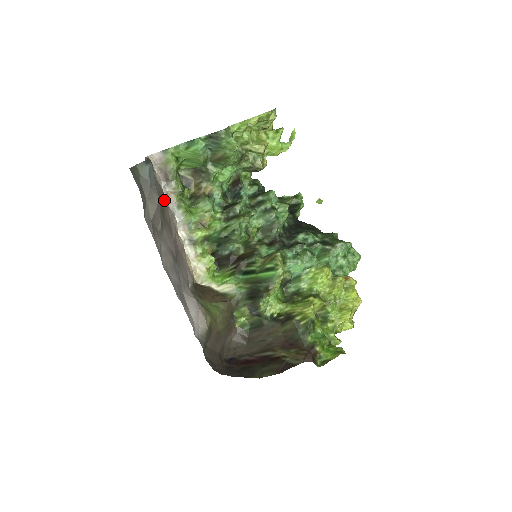
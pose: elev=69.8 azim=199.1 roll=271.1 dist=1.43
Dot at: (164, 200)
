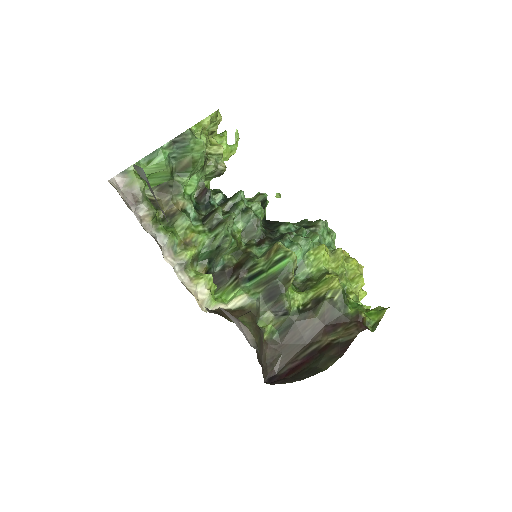
Dot at: occluded
